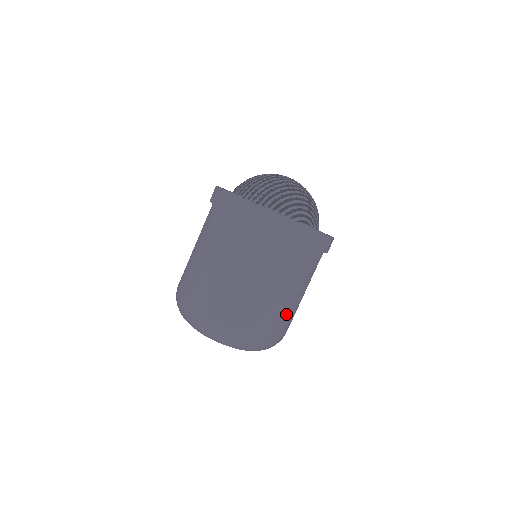
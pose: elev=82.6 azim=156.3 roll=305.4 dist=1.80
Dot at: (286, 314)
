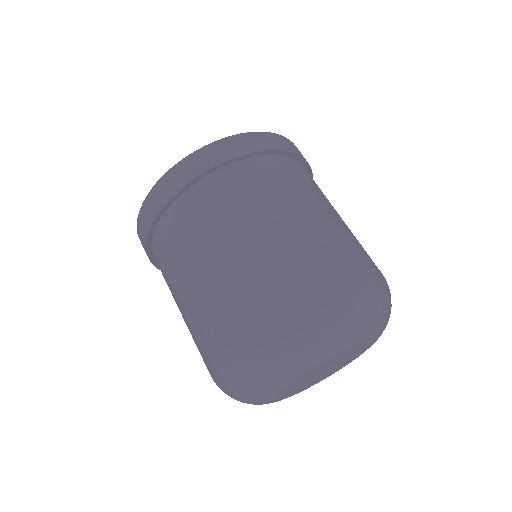
Dot at: (302, 248)
